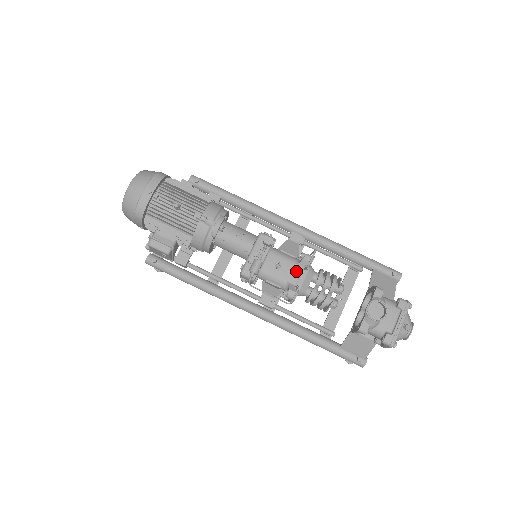
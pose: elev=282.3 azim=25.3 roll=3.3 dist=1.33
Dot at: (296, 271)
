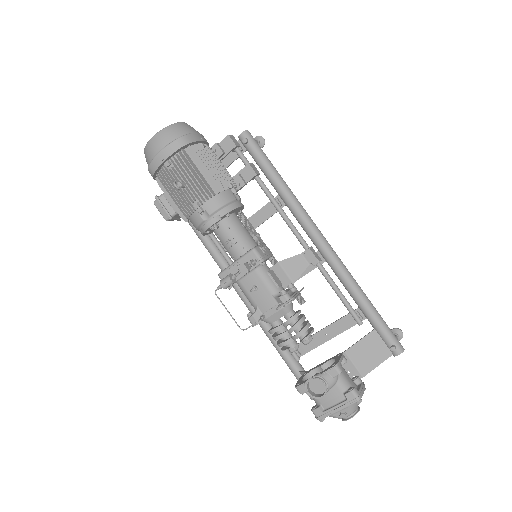
Dot at: (270, 302)
